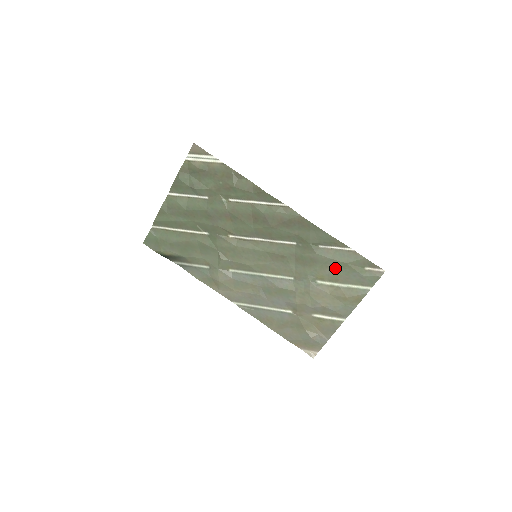
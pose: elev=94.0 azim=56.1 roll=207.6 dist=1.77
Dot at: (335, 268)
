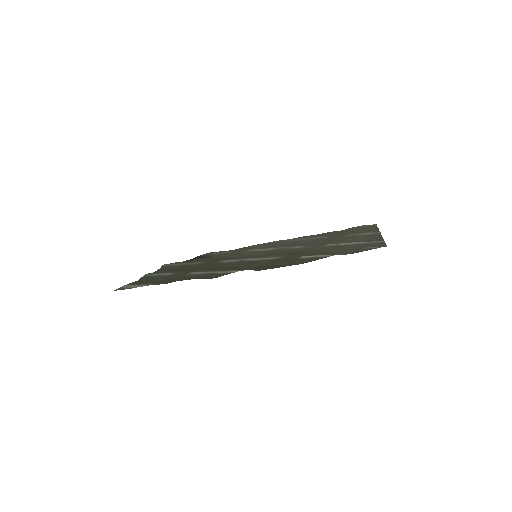
Dot at: (333, 251)
